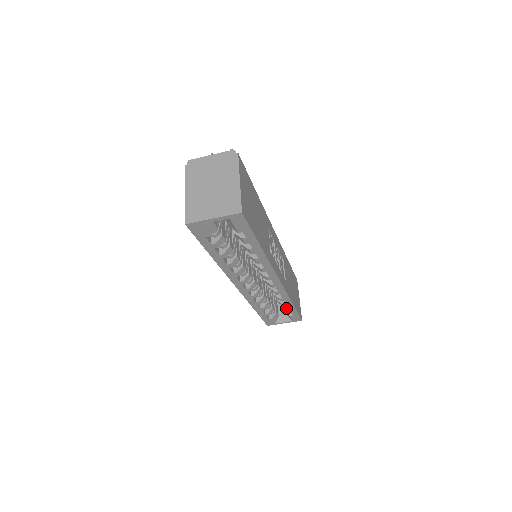
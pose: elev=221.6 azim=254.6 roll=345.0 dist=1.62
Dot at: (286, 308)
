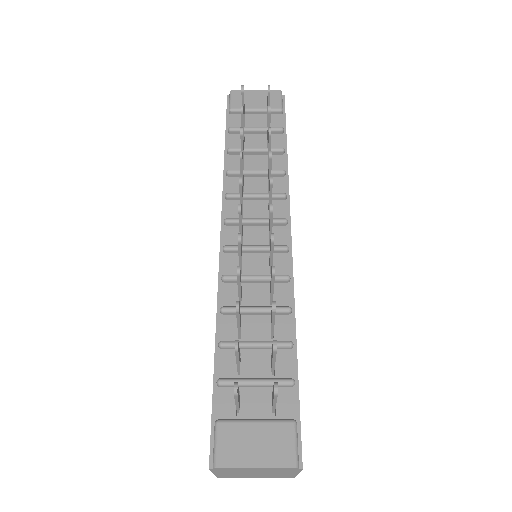
Dot at: occluded
